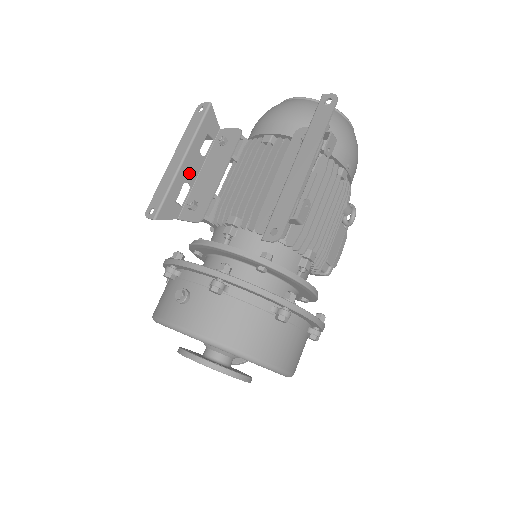
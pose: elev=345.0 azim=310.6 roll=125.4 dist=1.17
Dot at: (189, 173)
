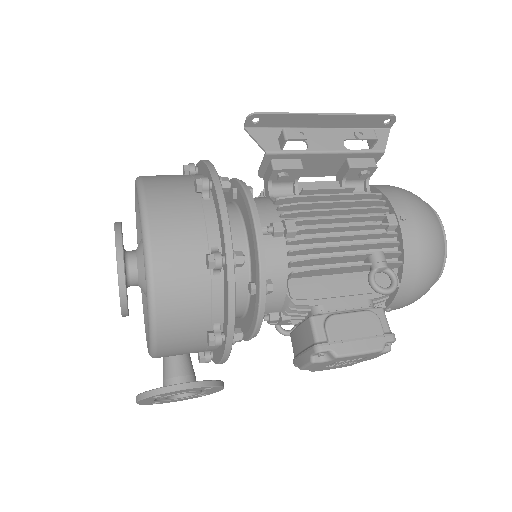
Dot at: occluded
